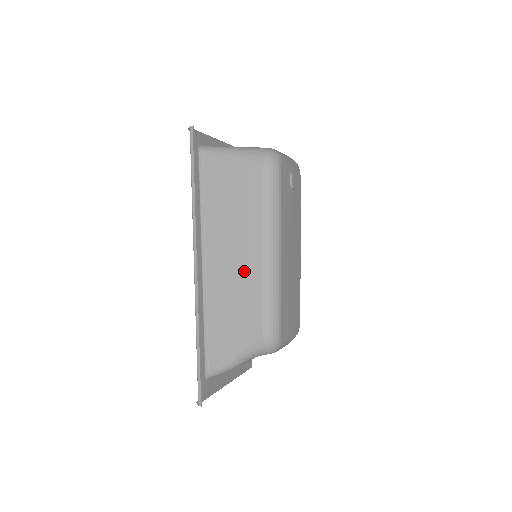
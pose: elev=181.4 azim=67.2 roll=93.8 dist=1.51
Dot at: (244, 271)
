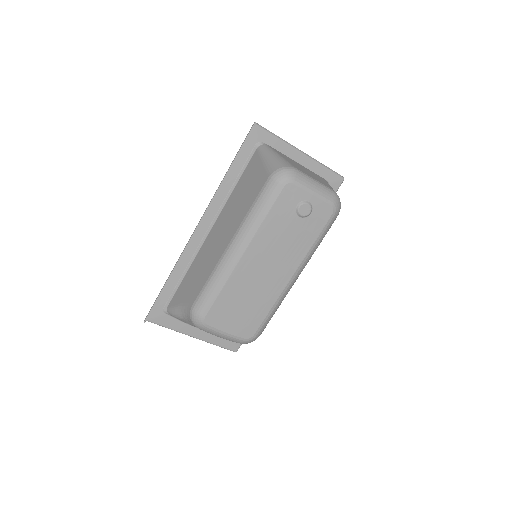
Dot at: (216, 251)
